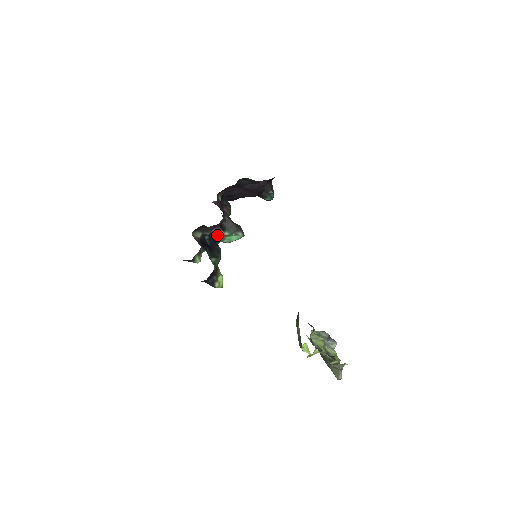
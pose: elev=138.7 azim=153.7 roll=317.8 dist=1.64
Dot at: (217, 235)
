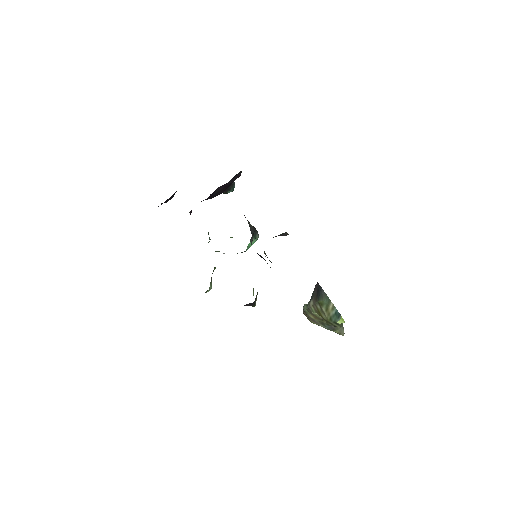
Dot at: occluded
